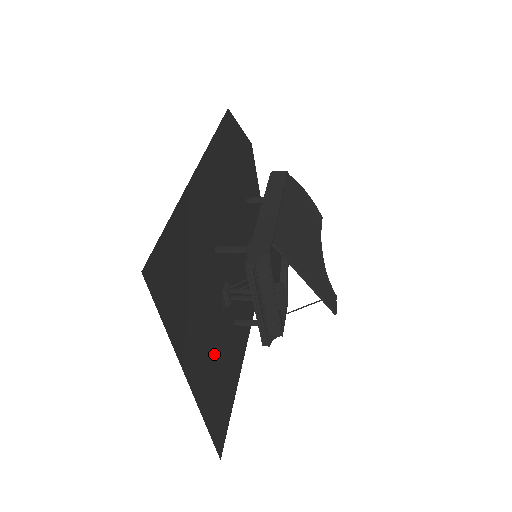
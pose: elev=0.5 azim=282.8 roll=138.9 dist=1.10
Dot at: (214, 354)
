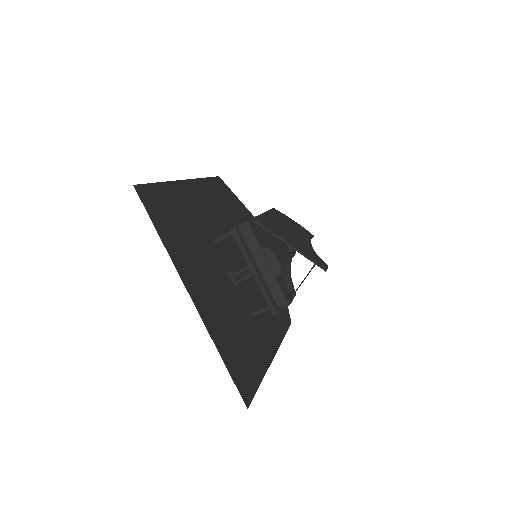
Dot at: (224, 309)
